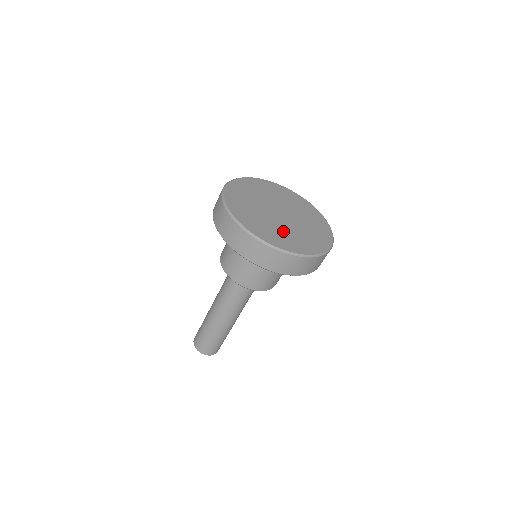
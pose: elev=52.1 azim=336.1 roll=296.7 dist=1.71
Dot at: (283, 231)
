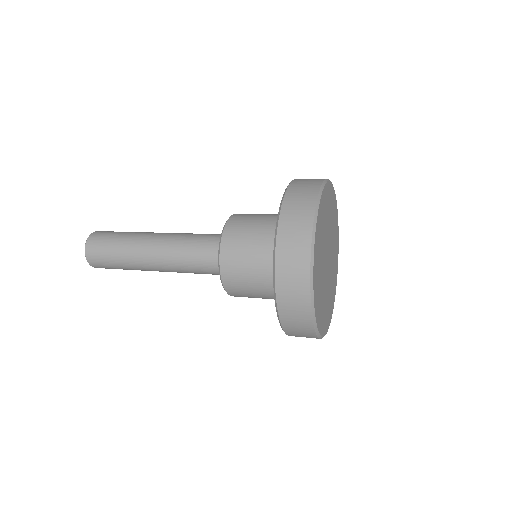
Dot at: (328, 296)
